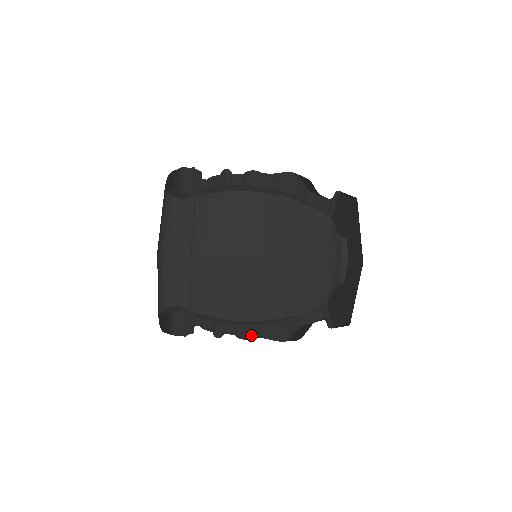
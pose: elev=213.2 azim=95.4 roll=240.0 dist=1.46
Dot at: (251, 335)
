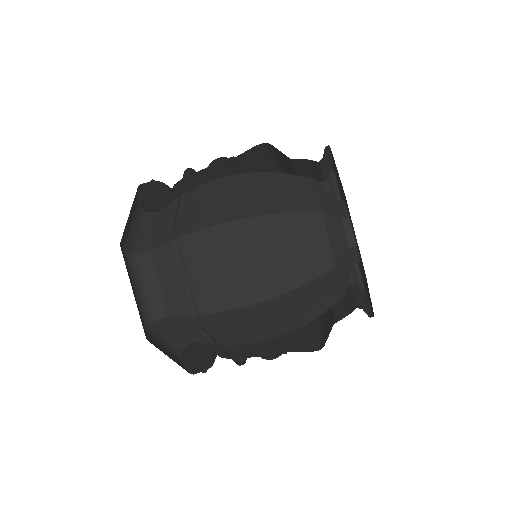
Dot at: occluded
